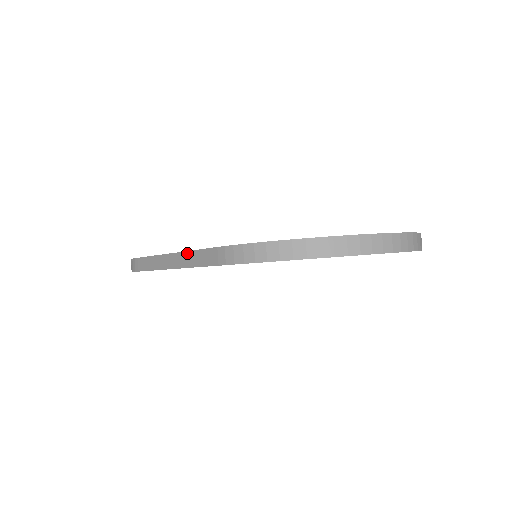
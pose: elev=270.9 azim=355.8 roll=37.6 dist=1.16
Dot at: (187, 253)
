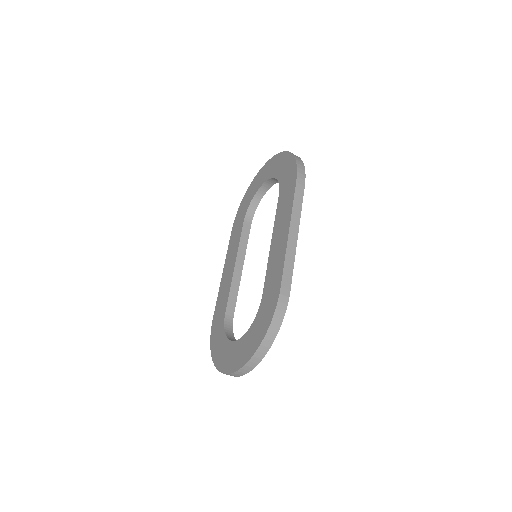
Dot at: occluded
